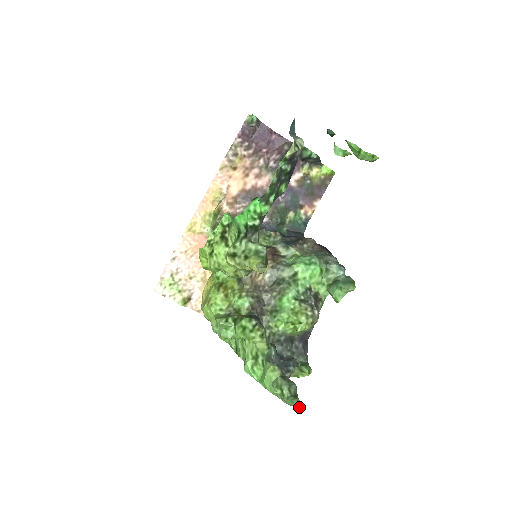
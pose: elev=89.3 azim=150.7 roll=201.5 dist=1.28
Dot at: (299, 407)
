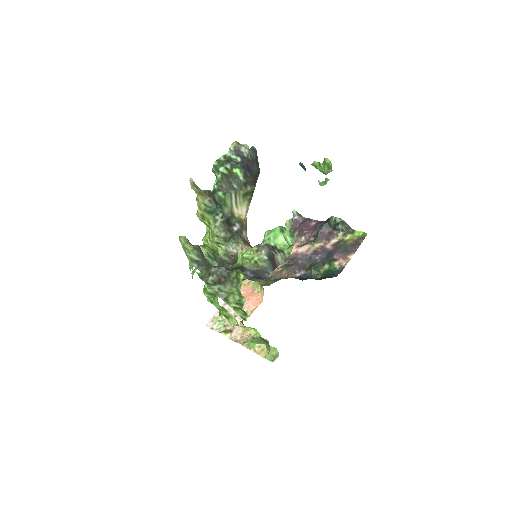
Dot at: (181, 237)
